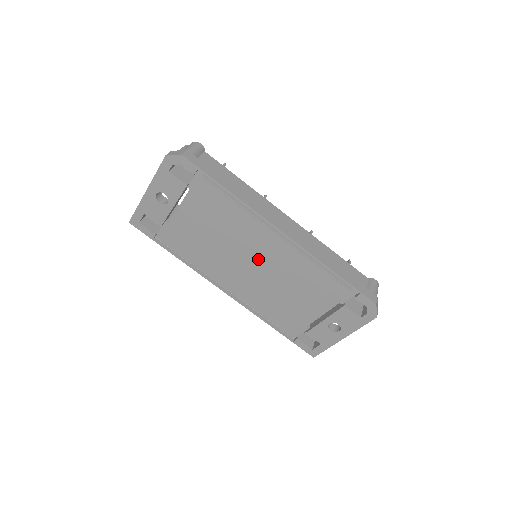
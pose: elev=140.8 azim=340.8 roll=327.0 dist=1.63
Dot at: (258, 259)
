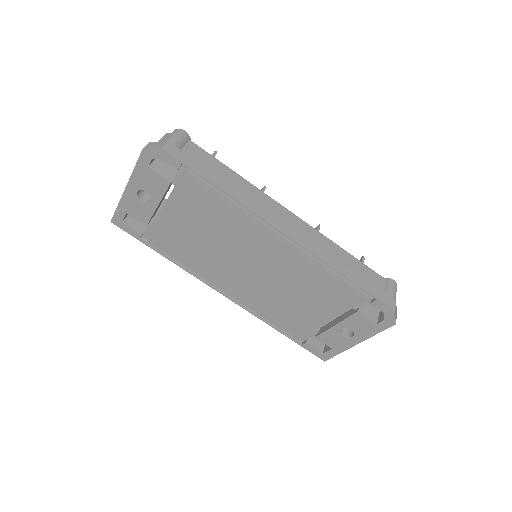
Dot at: (258, 262)
